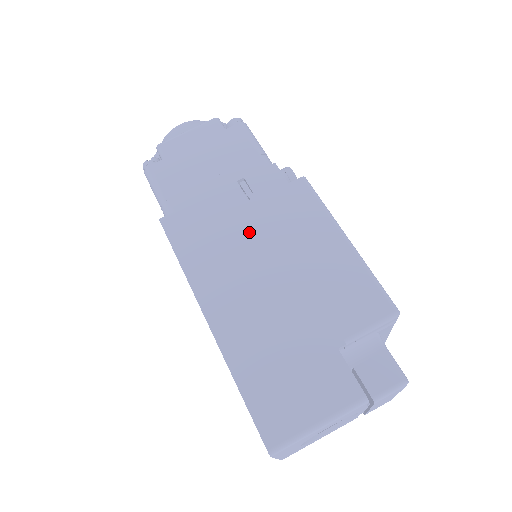
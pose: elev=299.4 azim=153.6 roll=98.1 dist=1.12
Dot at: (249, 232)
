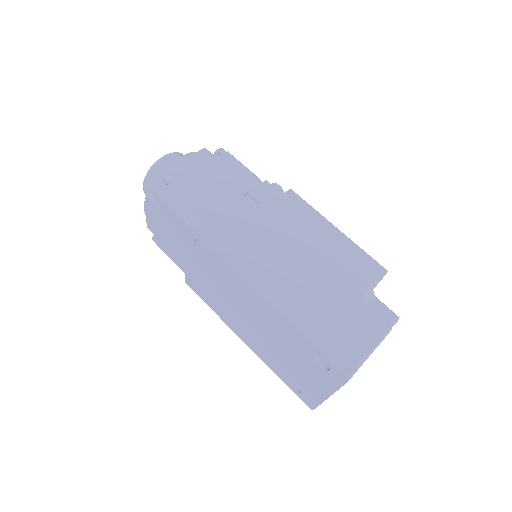
Dot at: (269, 231)
